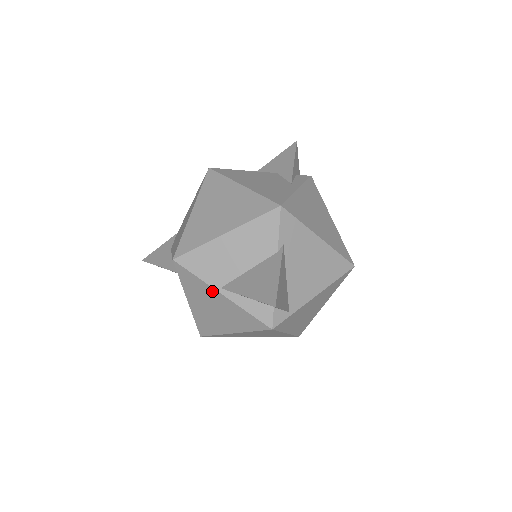
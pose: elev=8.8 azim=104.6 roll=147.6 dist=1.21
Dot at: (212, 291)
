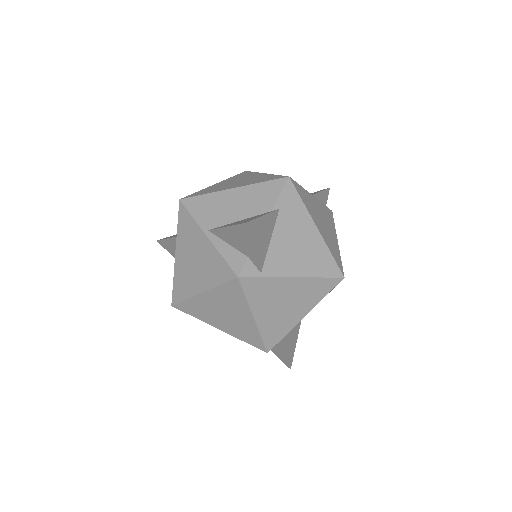
Dot at: (200, 233)
